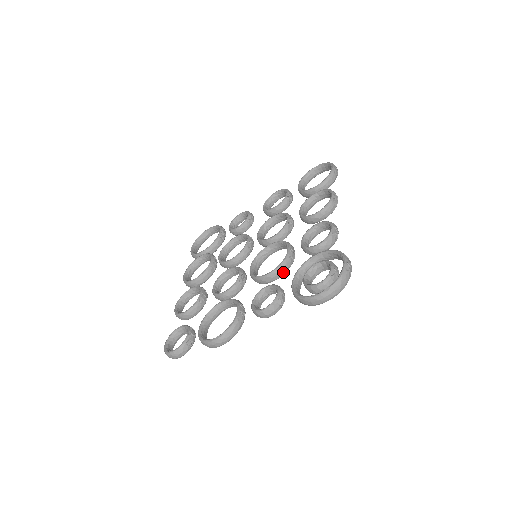
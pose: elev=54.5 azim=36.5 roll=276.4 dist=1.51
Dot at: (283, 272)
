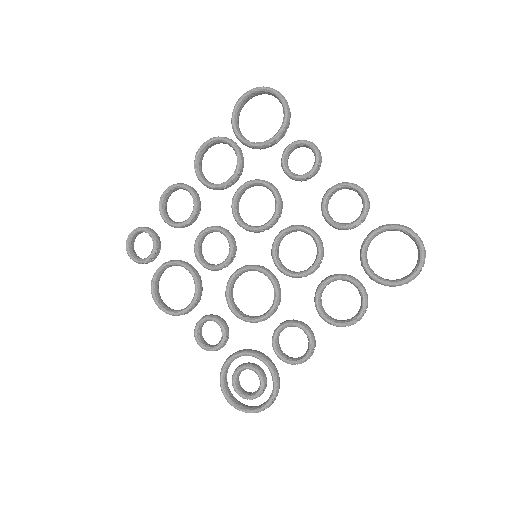
Dot at: occluded
